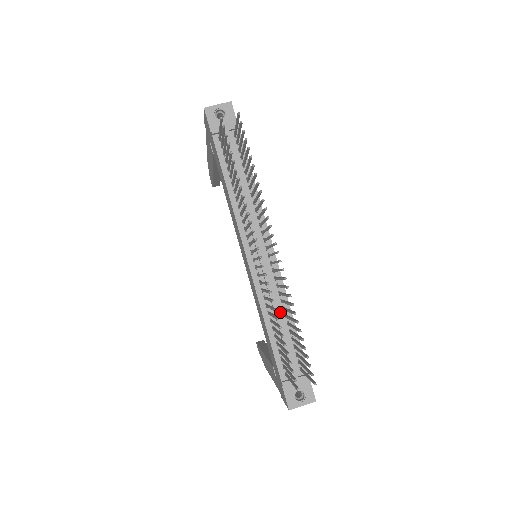
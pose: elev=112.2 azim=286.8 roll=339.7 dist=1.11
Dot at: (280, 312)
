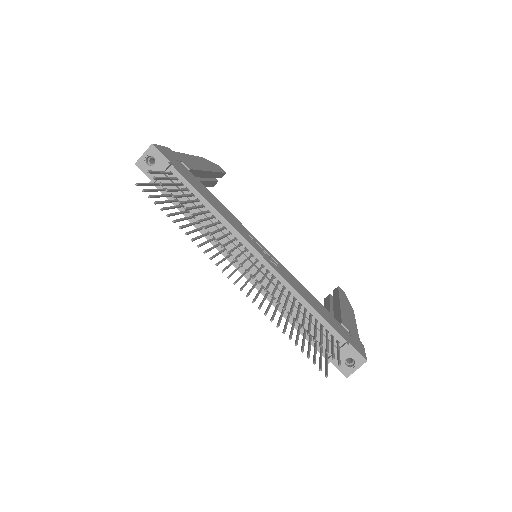
Dot at: occluded
